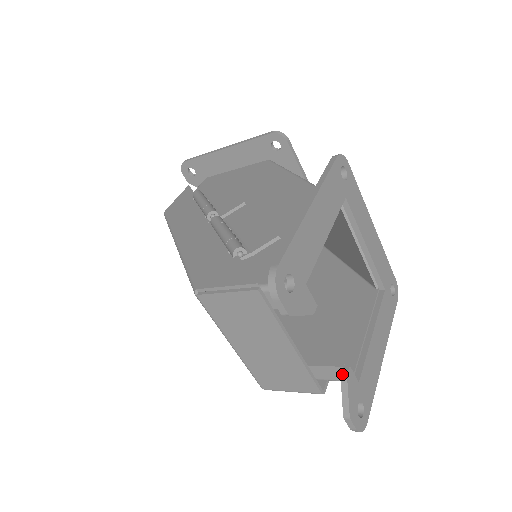
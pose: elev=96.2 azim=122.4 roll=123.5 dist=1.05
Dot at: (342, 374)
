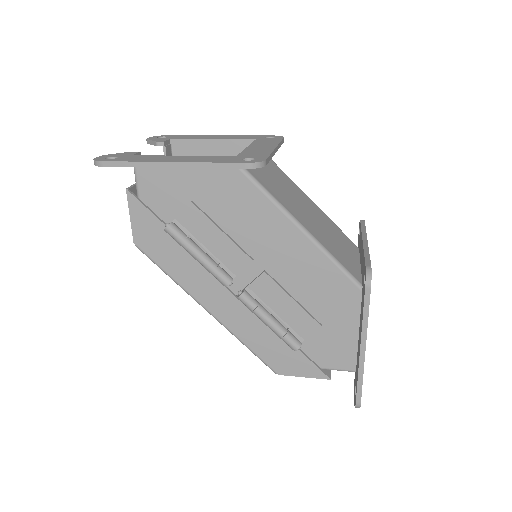
Dot at: occluded
